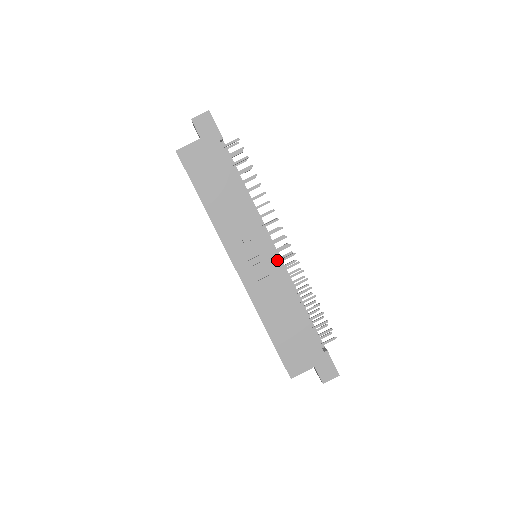
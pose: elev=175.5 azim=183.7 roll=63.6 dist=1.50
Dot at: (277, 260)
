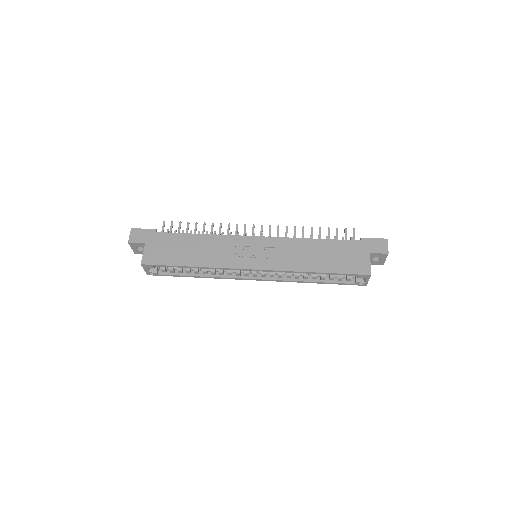
Dot at: (267, 238)
